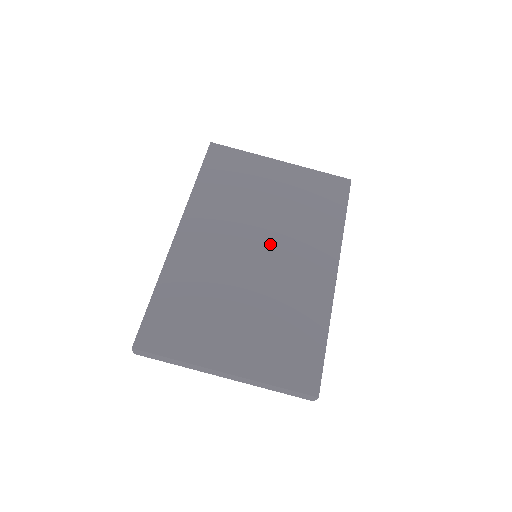
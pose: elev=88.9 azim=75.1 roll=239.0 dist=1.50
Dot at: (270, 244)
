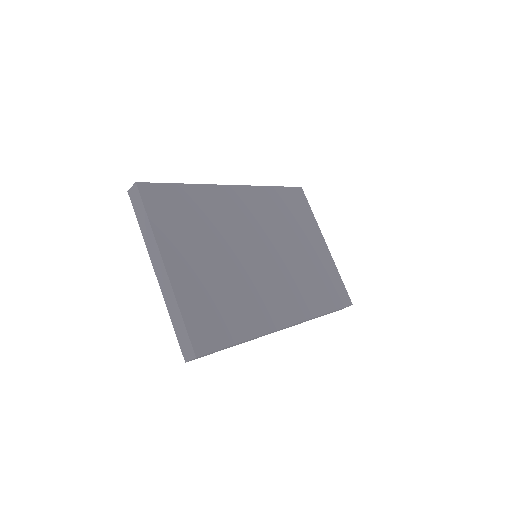
Dot at: (273, 261)
